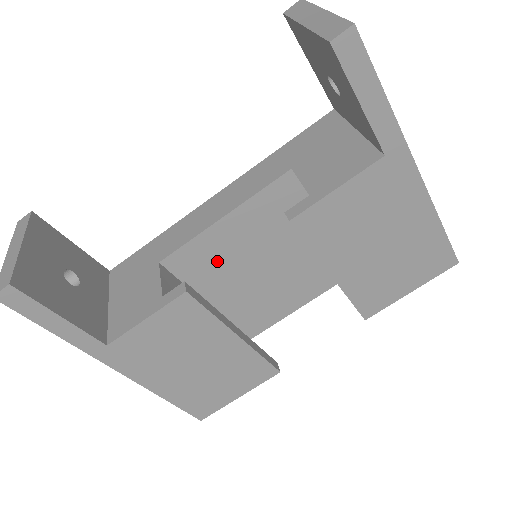
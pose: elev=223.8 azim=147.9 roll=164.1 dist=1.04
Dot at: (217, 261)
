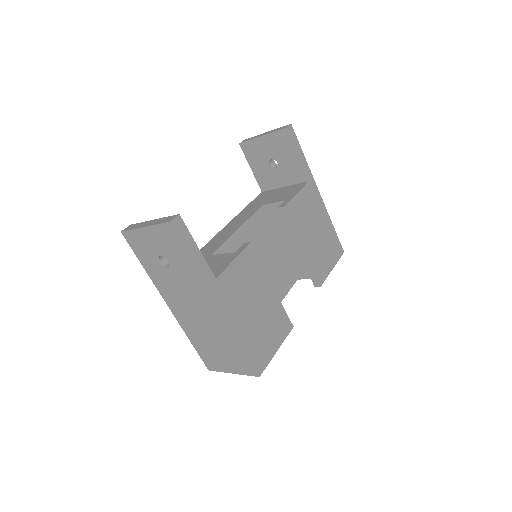
Dot at: occluded
